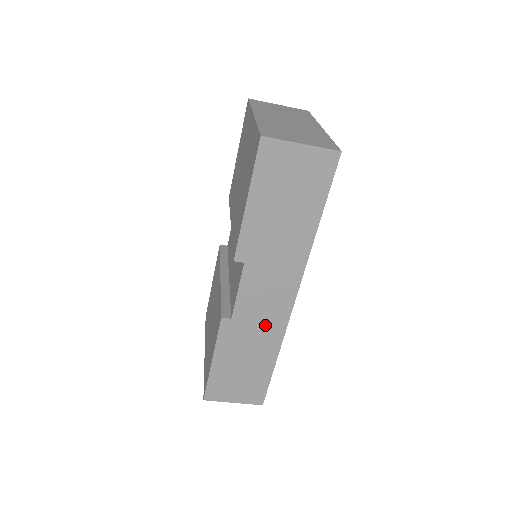
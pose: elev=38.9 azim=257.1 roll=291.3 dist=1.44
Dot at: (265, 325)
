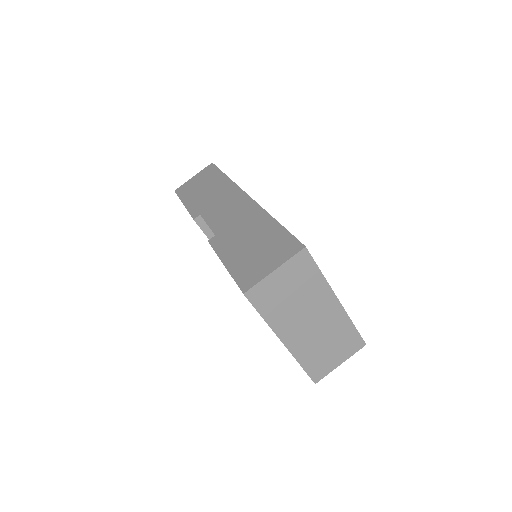
Dot at: (242, 217)
